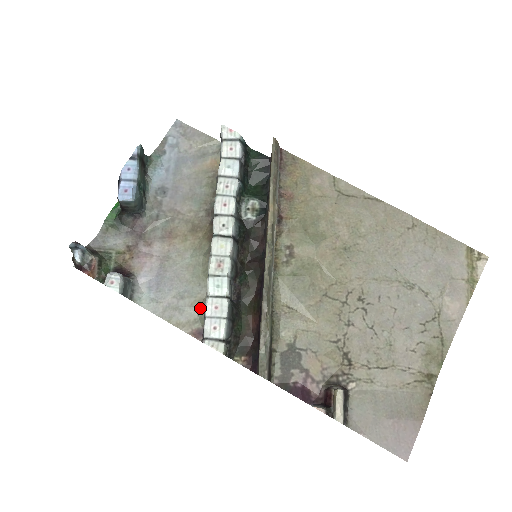
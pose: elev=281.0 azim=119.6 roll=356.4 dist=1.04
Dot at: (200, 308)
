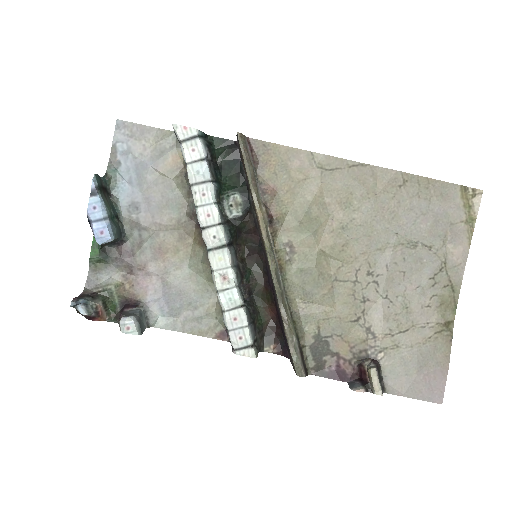
Dot at: (216, 313)
